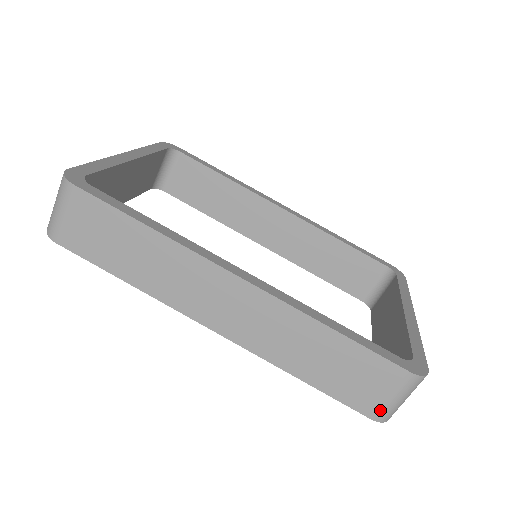
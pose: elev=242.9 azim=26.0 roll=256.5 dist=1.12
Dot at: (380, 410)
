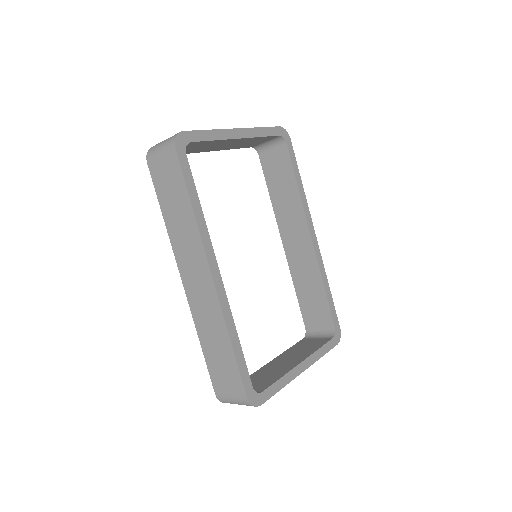
Dot at: (222, 396)
